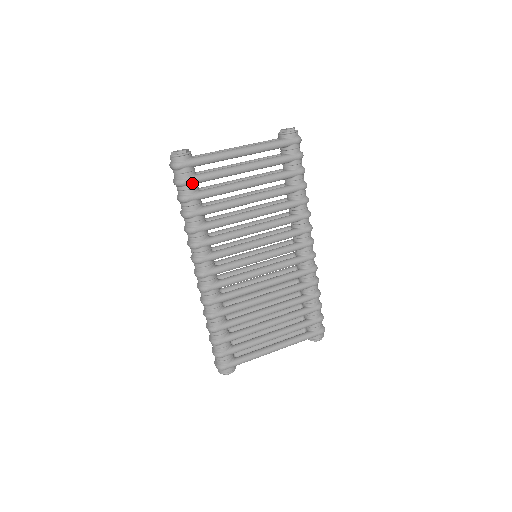
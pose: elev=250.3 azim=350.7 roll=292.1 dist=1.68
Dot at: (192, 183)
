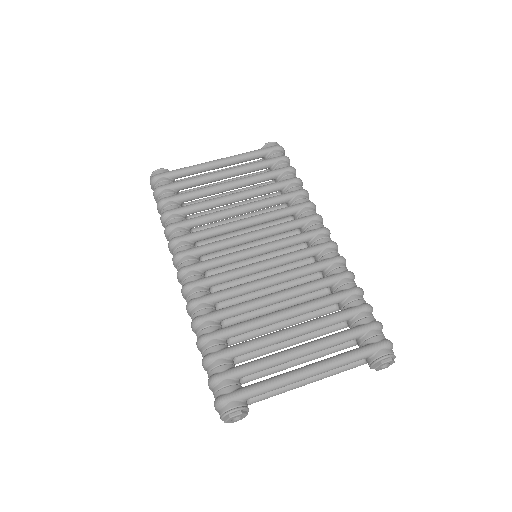
Dot at: (168, 188)
